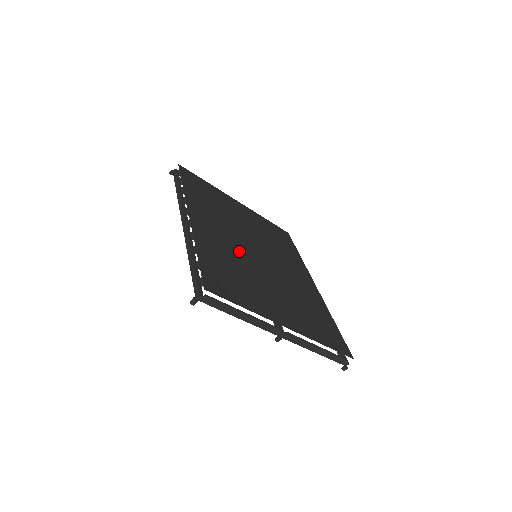
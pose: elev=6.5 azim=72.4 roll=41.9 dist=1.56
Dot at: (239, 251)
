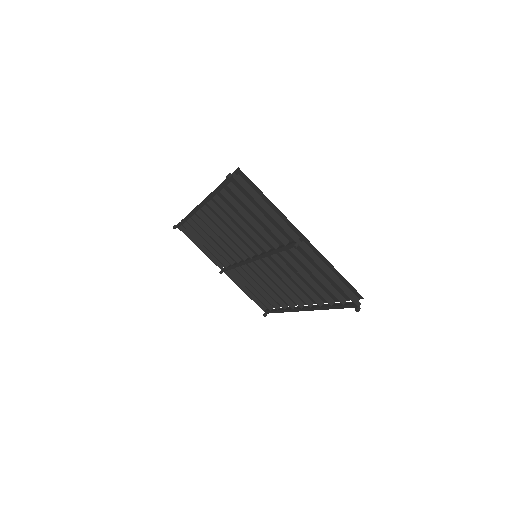
Dot at: occluded
